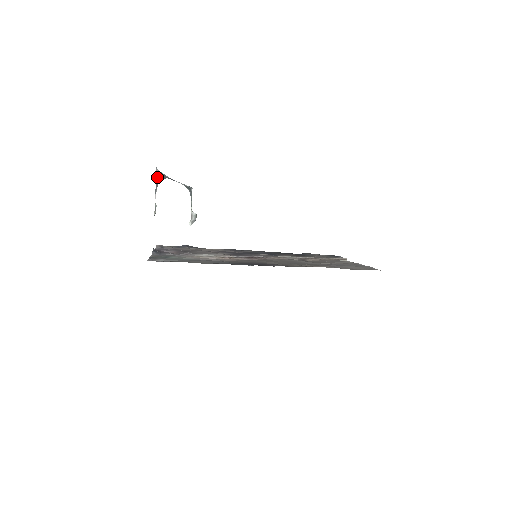
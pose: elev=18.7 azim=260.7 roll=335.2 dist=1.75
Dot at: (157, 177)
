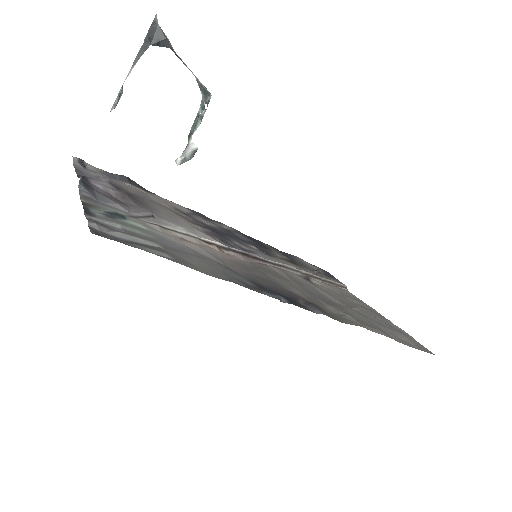
Dot at: (149, 34)
